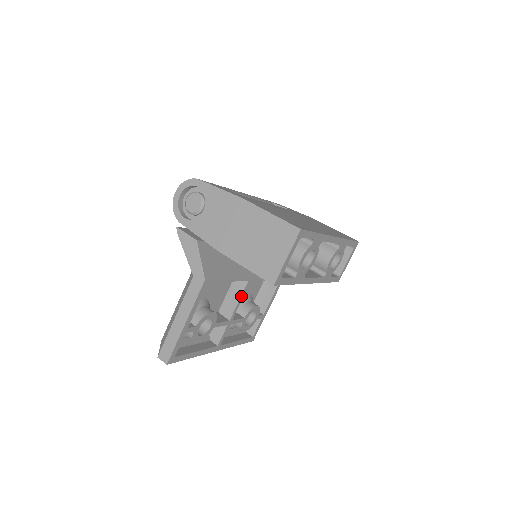
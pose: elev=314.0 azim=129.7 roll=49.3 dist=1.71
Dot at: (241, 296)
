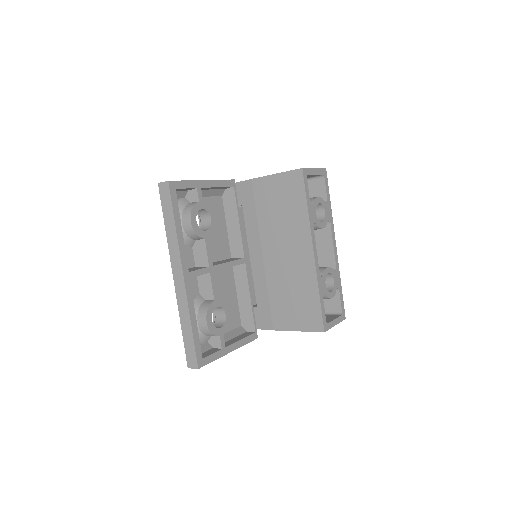
Dot at: (233, 261)
